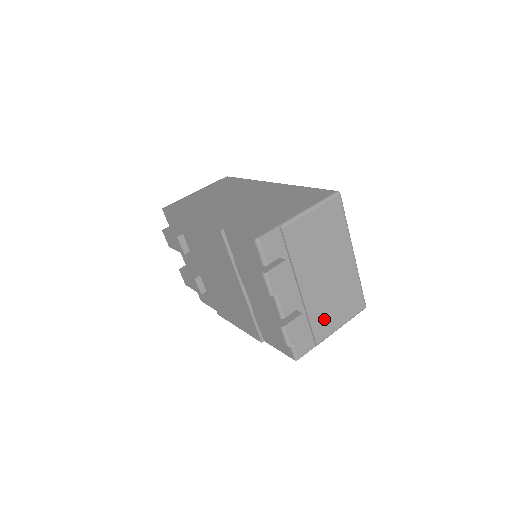
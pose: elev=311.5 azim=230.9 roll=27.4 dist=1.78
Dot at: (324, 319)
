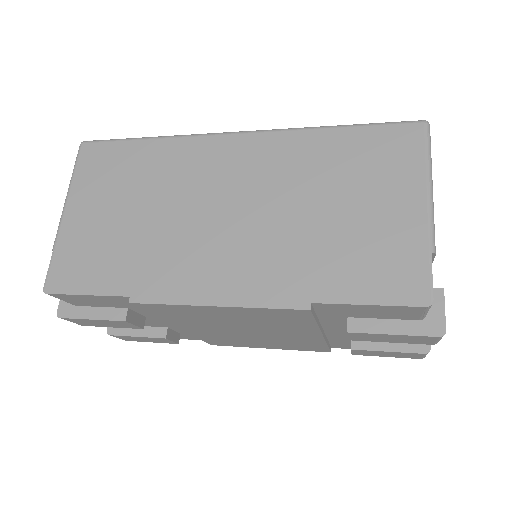
Dot at: occluded
